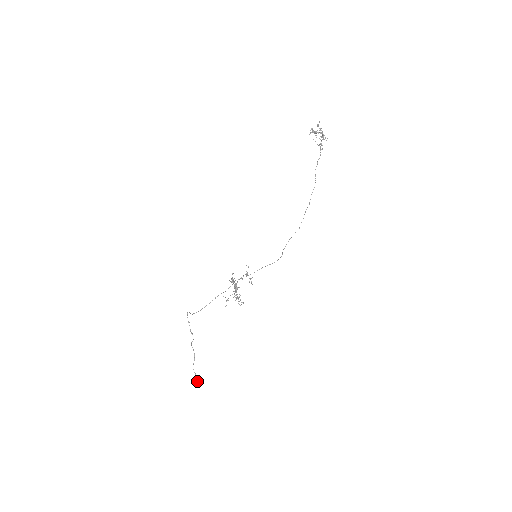
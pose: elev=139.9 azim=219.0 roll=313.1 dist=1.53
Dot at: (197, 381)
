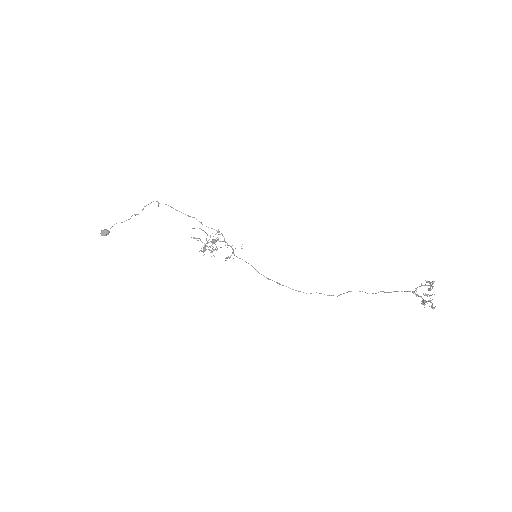
Dot at: occluded
